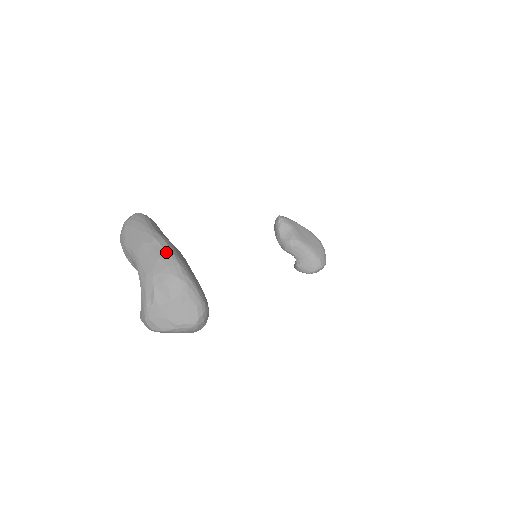
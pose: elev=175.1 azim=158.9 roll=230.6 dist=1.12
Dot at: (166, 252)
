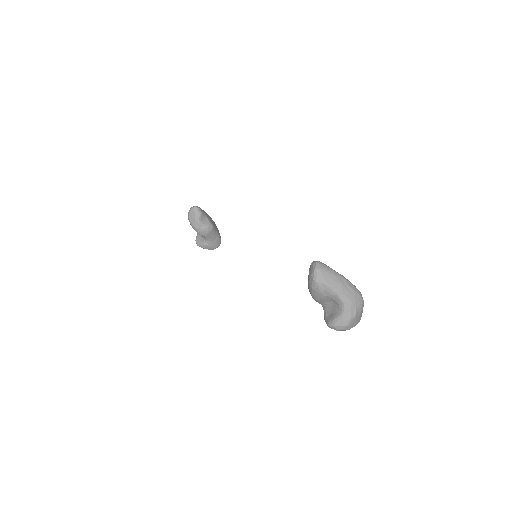
Dot at: (355, 287)
